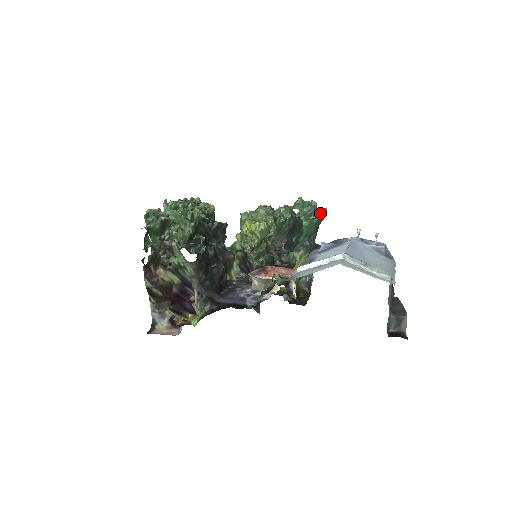
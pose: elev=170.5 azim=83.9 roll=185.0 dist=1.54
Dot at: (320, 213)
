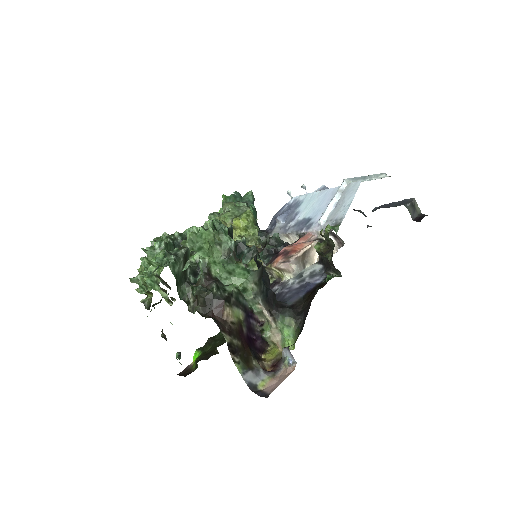
Dot at: (249, 199)
